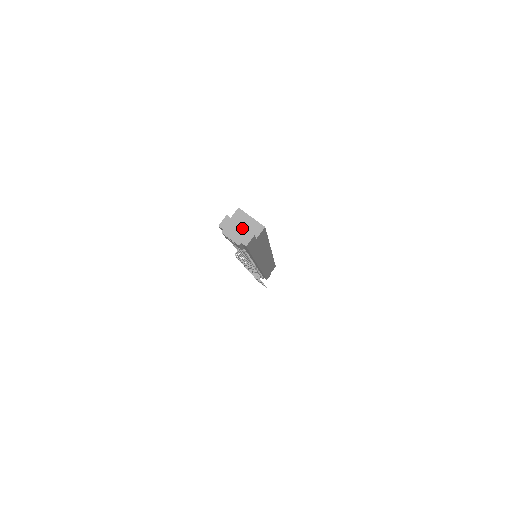
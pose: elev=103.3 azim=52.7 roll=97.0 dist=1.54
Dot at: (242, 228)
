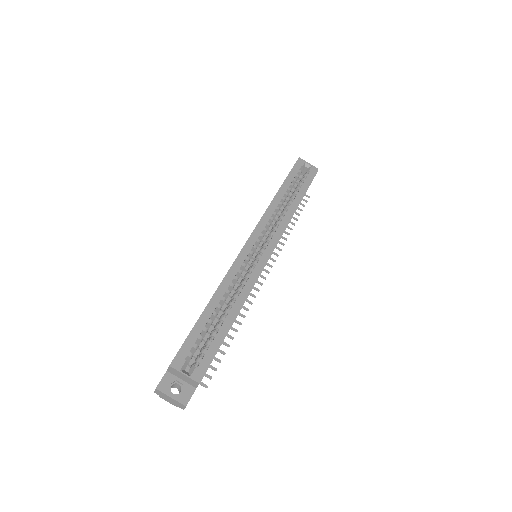
Dot at: (173, 400)
